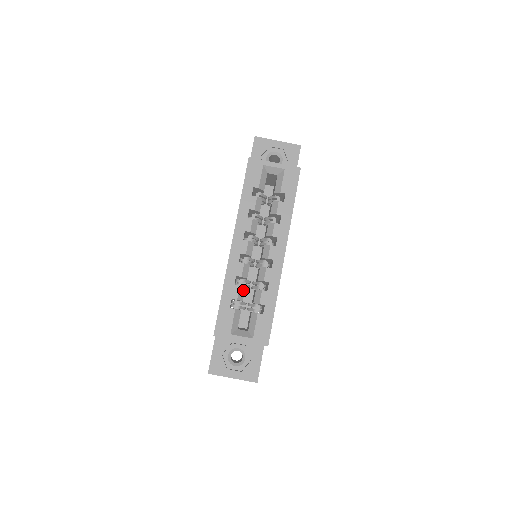
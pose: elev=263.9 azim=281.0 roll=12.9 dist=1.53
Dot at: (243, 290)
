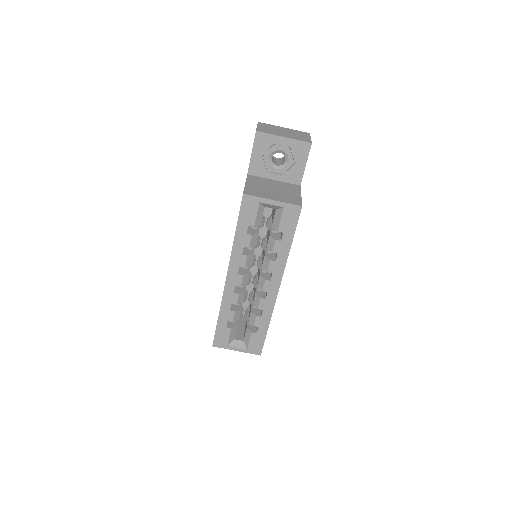
Dot at: (239, 312)
